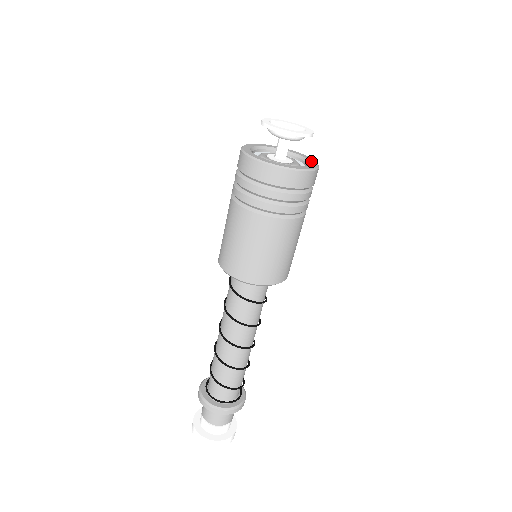
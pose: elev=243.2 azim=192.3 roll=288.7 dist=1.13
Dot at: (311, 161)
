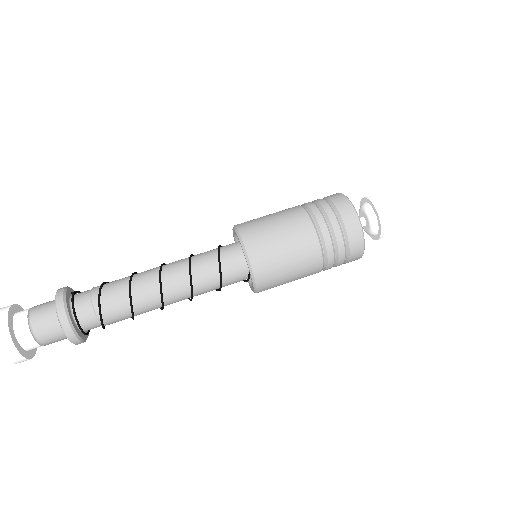
Dot at: occluded
